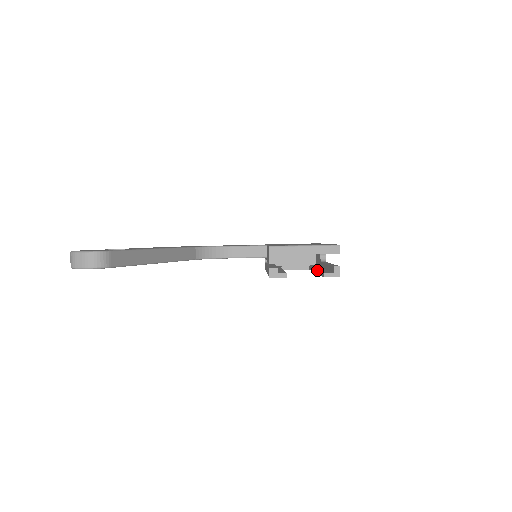
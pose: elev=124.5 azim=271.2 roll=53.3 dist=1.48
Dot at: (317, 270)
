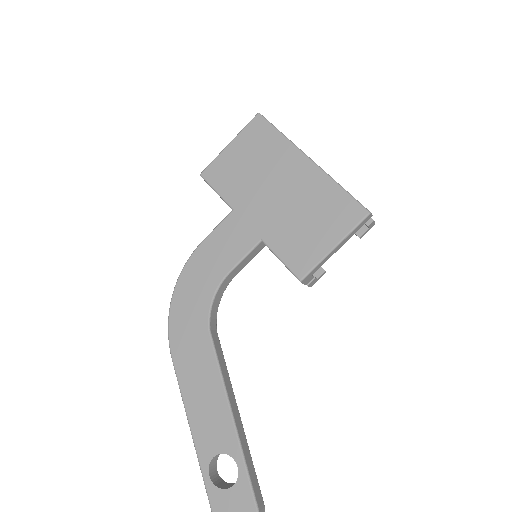
Dot at: occluded
